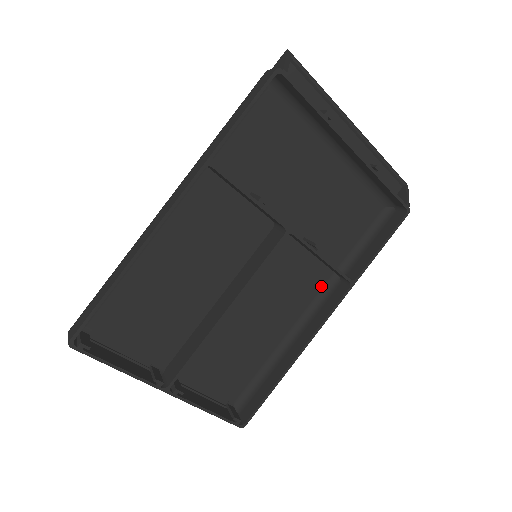
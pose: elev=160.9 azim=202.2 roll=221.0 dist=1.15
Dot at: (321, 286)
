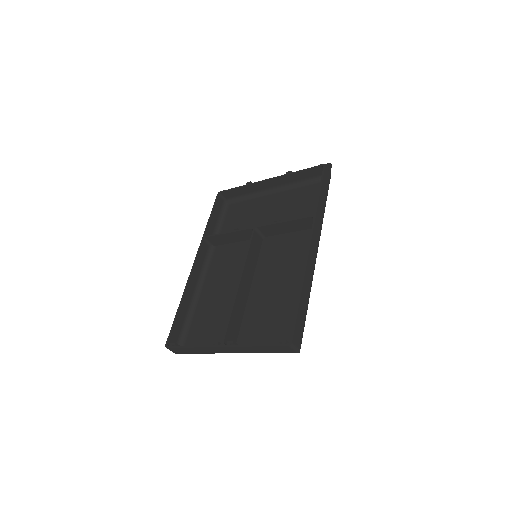
Dot at: occluded
